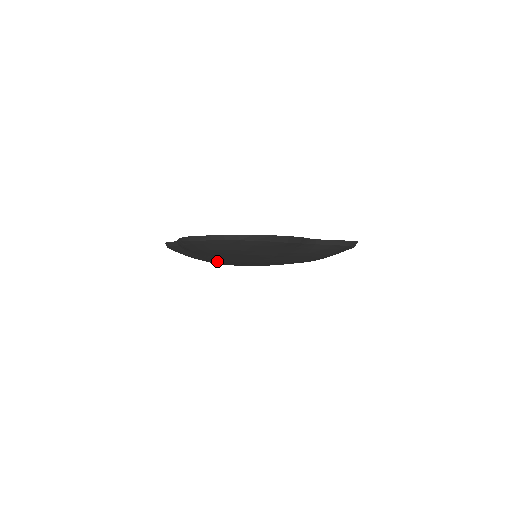
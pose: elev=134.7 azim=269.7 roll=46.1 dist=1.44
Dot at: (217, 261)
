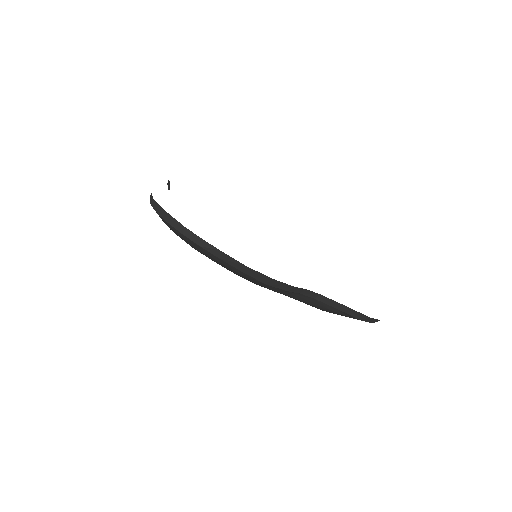
Dot at: occluded
